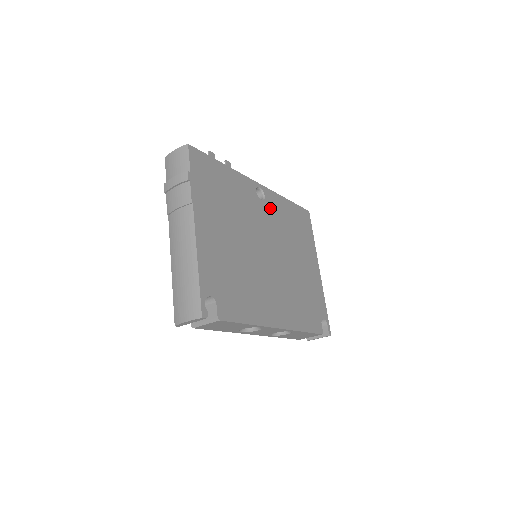
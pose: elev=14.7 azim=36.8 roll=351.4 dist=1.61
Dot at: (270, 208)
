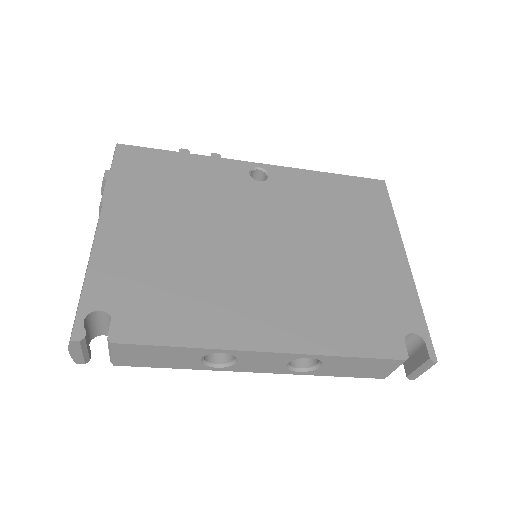
Dot at: (279, 188)
